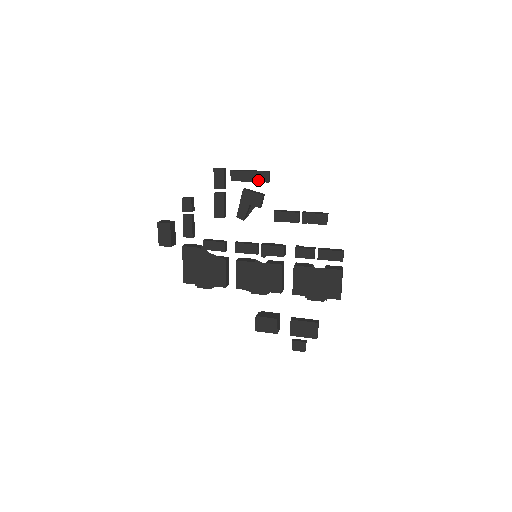
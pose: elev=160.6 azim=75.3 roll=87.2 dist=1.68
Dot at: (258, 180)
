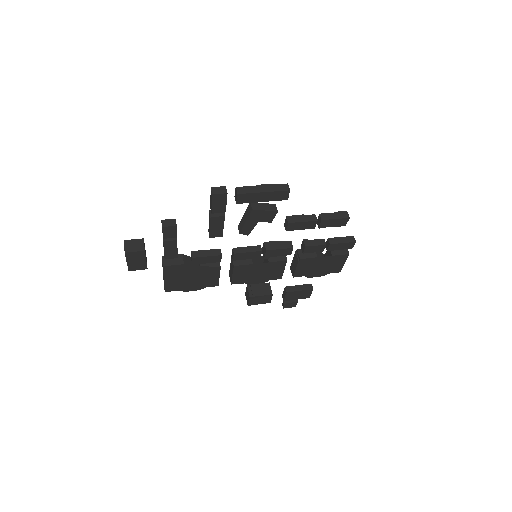
Dot at: (274, 199)
